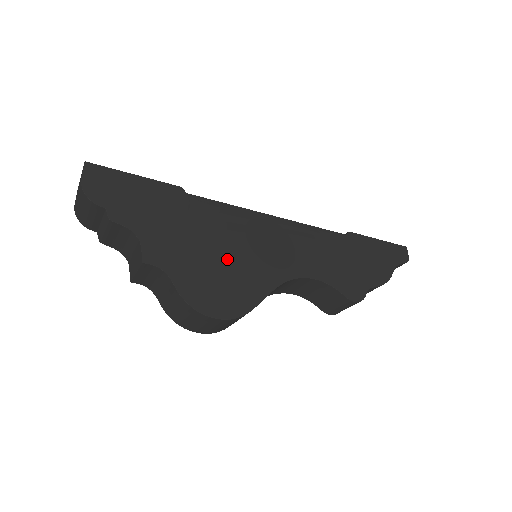
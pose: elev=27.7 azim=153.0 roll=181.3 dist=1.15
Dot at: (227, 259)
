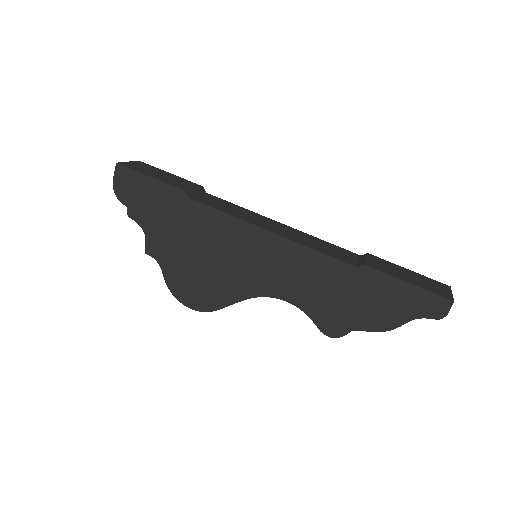
Dot at: (208, 265)
